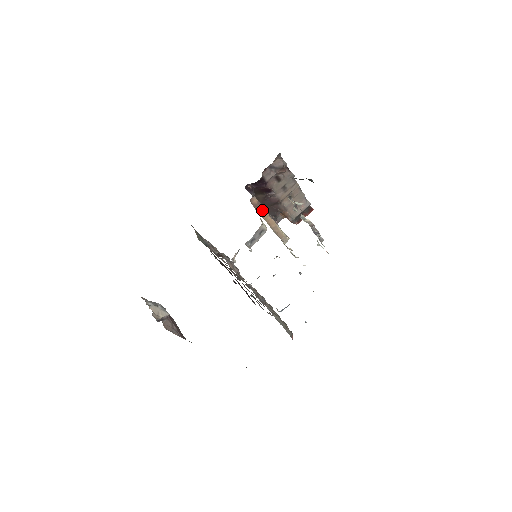
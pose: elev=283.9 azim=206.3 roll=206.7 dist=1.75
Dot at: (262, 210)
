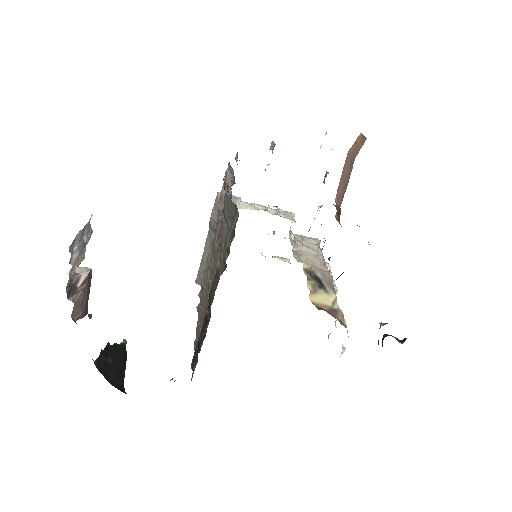
Dot at: occluded
